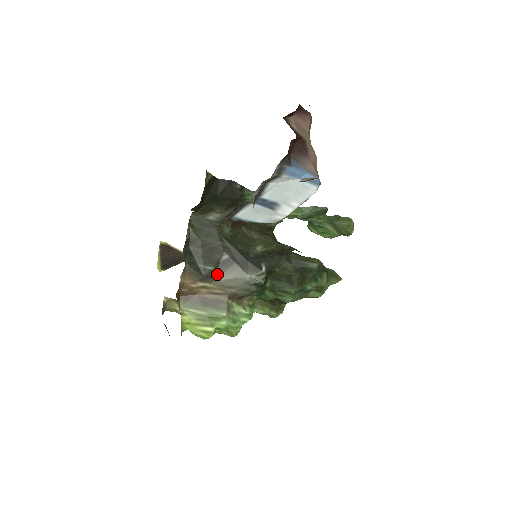
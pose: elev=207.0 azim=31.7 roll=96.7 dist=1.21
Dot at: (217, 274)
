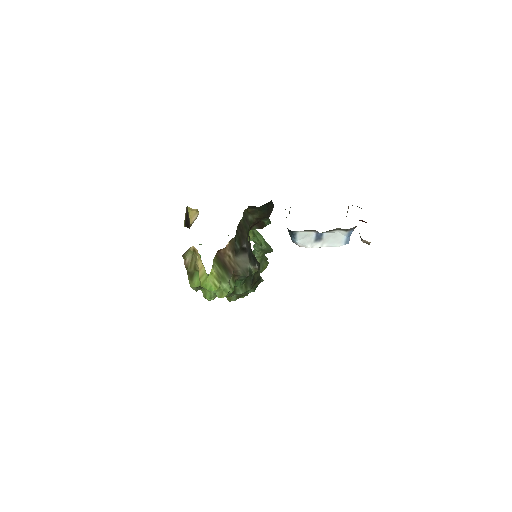
Dot at: (238, 253)
